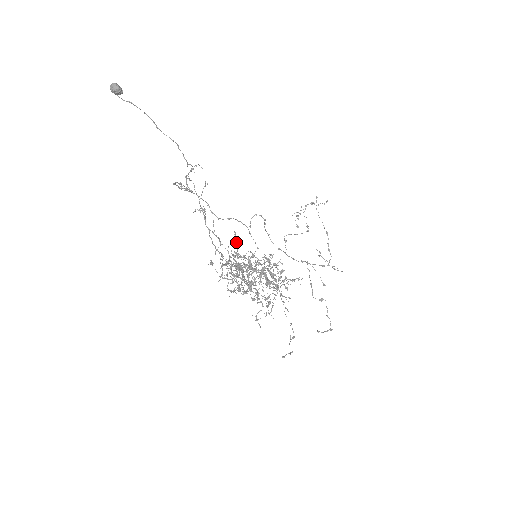
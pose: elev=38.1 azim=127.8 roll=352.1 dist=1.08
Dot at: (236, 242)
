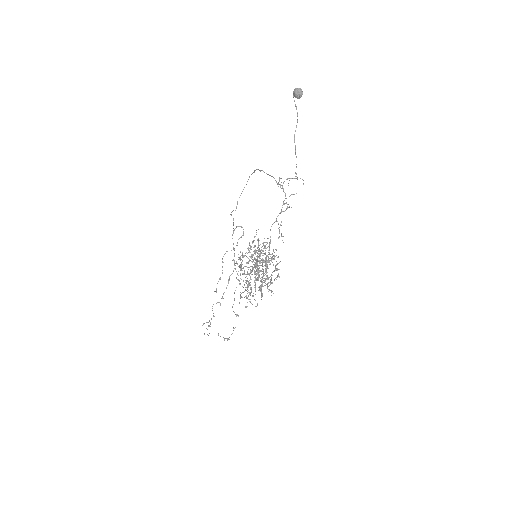
Dot at: (254, 237)
